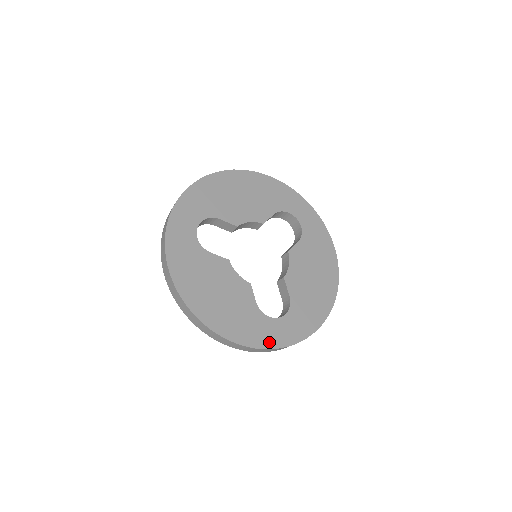
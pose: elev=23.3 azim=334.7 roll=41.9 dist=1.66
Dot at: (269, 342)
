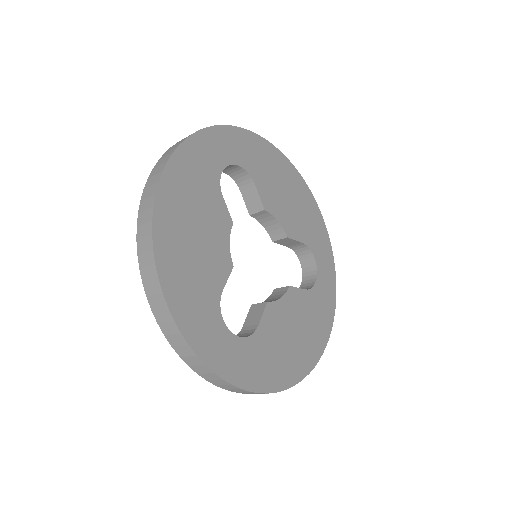
Dot at: (200, 343)
